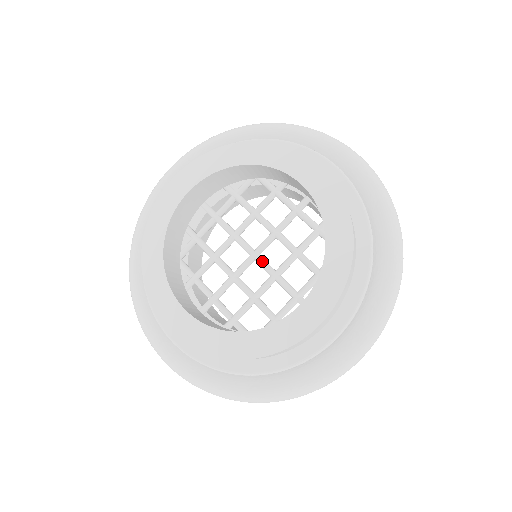
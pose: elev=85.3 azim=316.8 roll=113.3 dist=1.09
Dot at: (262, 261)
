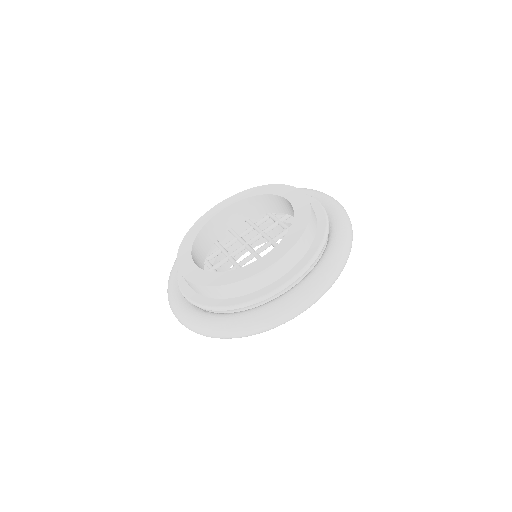
Dot at: (258, 255)
